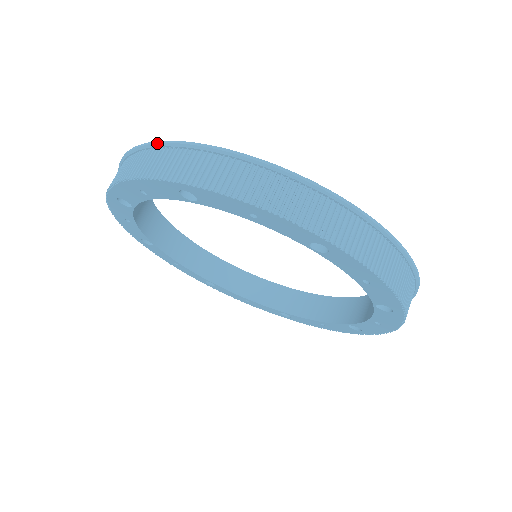
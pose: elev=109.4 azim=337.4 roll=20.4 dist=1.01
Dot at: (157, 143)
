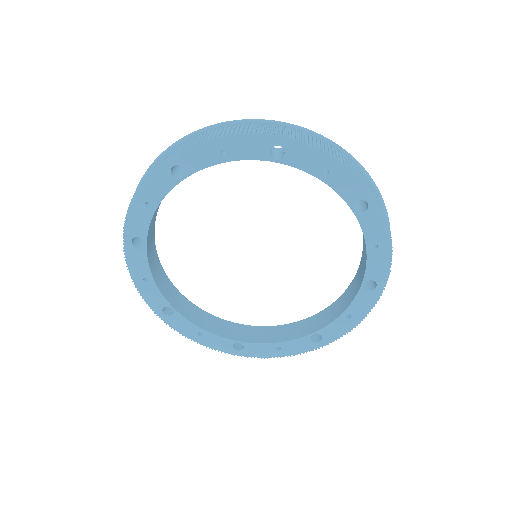
Dot at: (149, 167)
